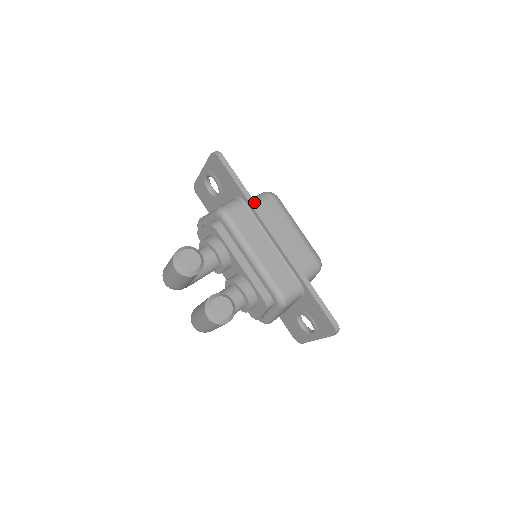
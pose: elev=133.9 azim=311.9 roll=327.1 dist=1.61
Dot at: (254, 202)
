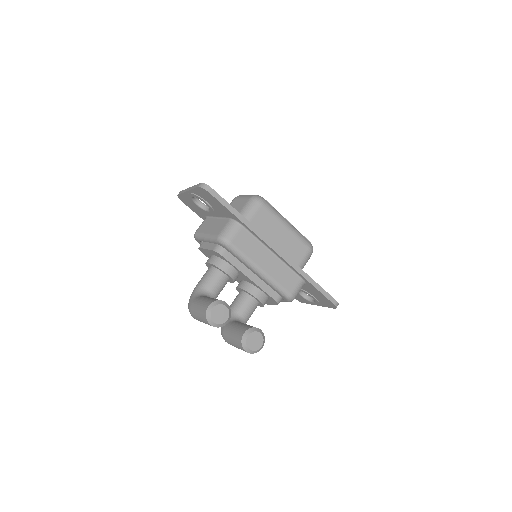
Dot at: (250, 224)
